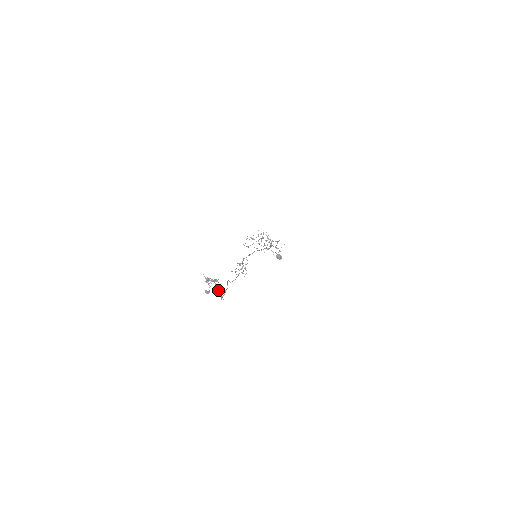
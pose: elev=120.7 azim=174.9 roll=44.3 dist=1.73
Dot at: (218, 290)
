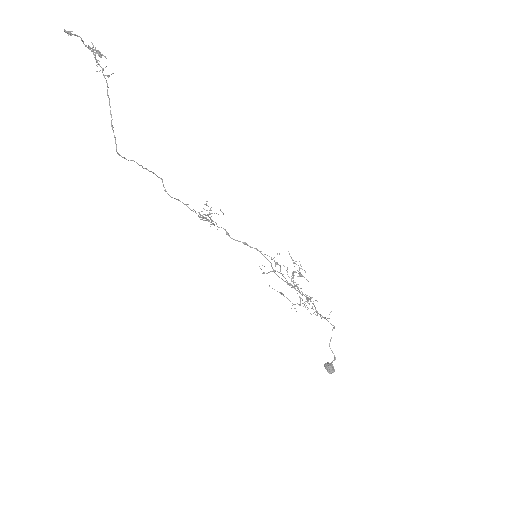
Dot at: (110, 107)
